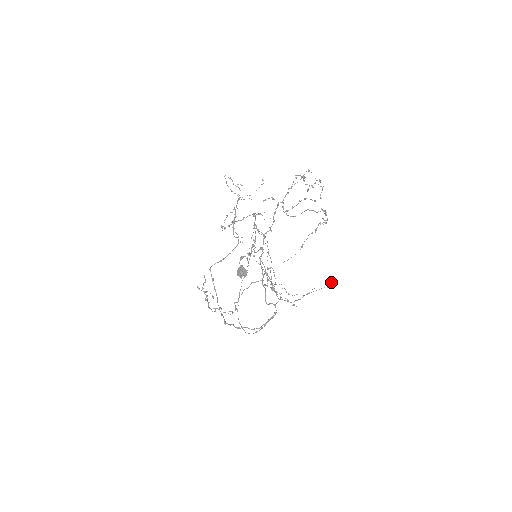
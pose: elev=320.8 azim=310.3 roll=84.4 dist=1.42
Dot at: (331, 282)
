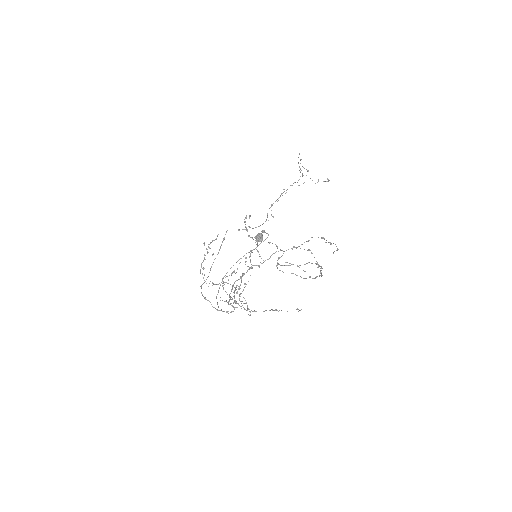
Dot at: (298, 311)
